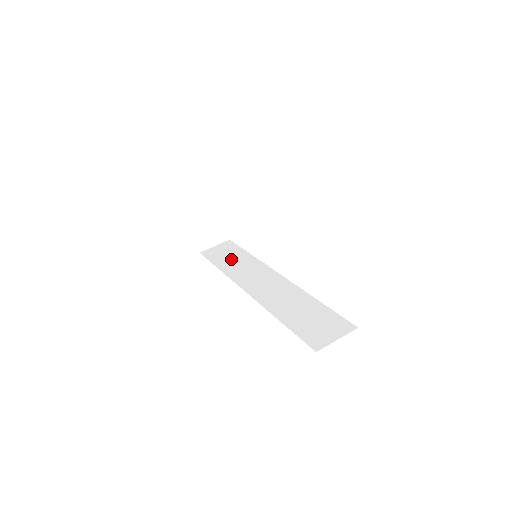
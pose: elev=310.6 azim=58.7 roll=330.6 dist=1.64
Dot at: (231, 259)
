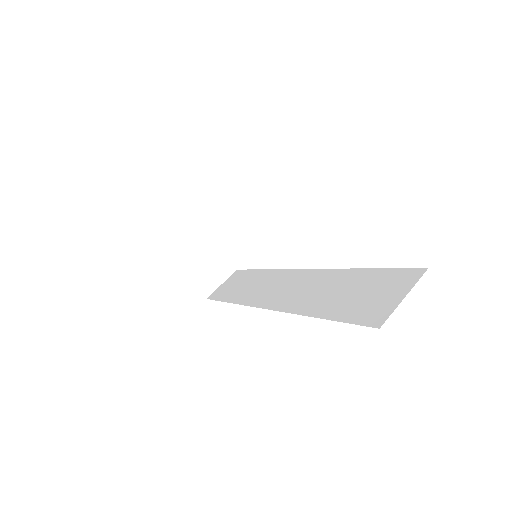
Dot at: (241, 286)
